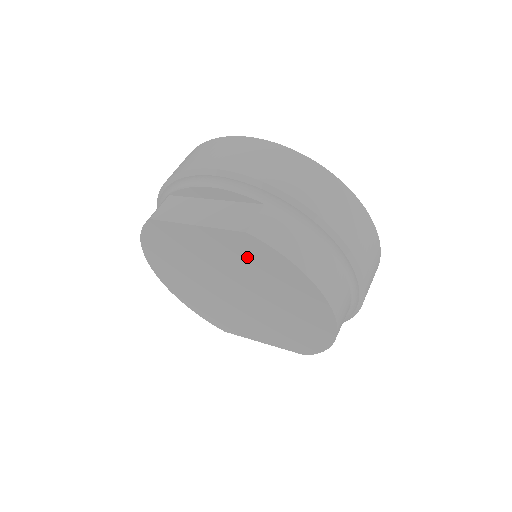
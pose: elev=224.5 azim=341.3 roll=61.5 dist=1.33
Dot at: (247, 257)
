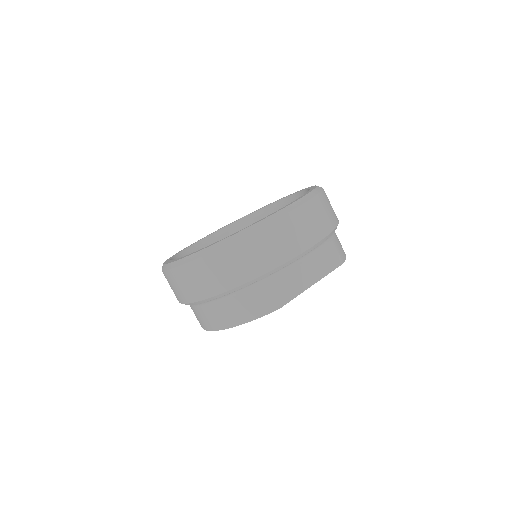
Dot at: occluded
